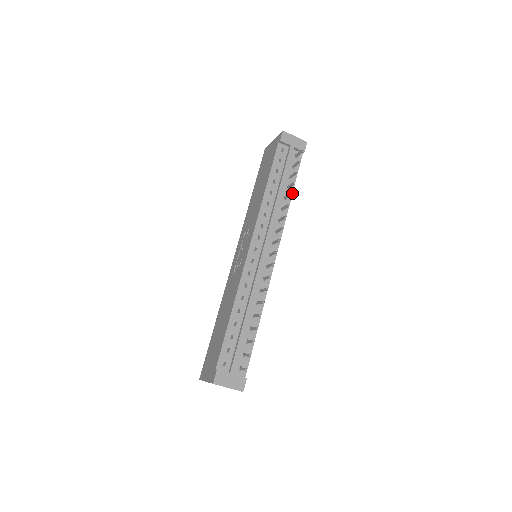
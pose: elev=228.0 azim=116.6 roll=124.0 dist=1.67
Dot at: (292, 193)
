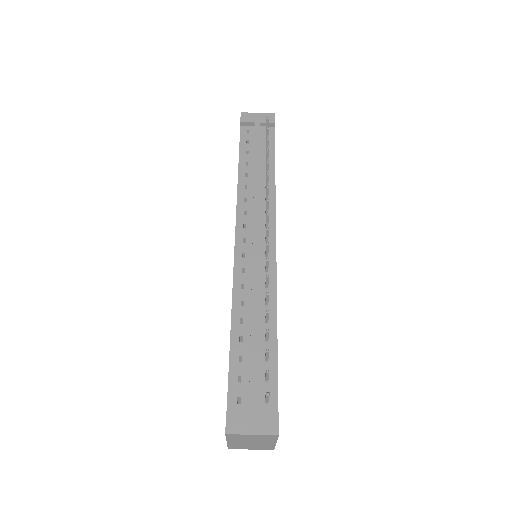
Dot at: (274, 168)
